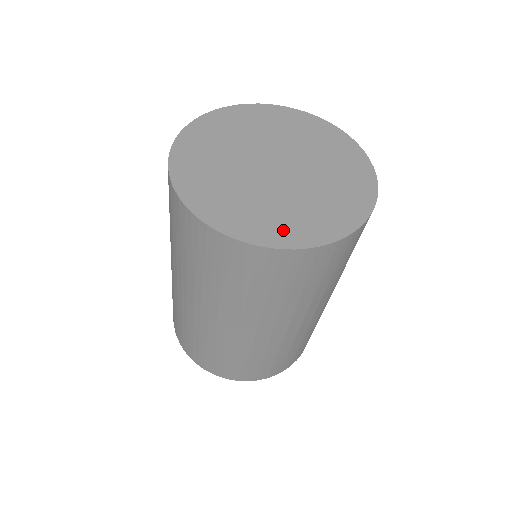
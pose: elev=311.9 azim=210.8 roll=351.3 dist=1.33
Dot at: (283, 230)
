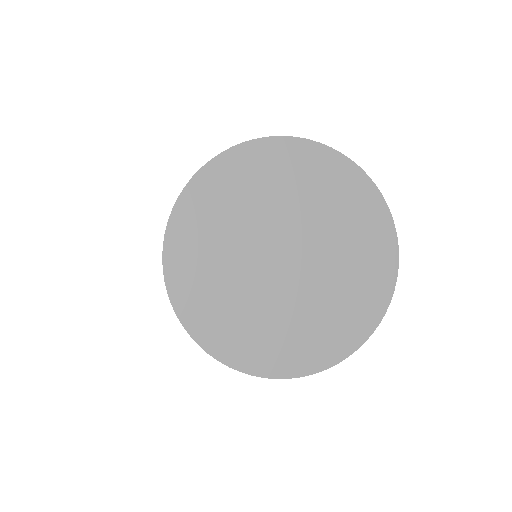
Dot at: (218, 328)
